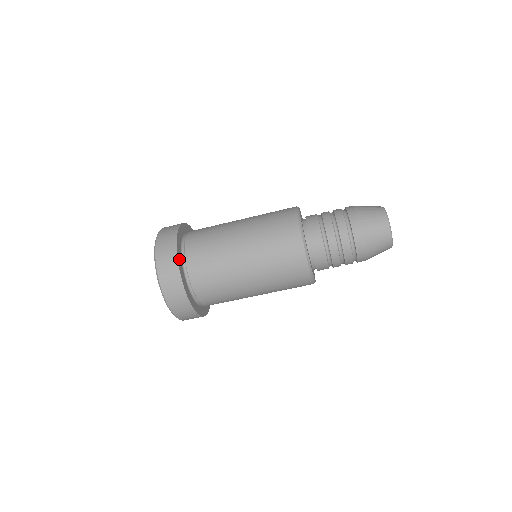
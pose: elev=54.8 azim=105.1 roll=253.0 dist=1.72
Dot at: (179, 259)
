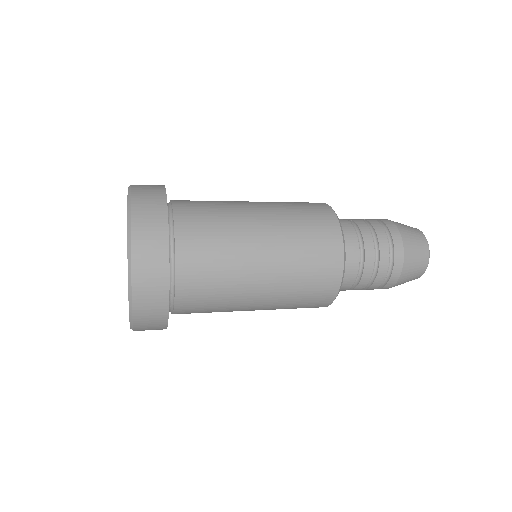
Dot at: occluded
